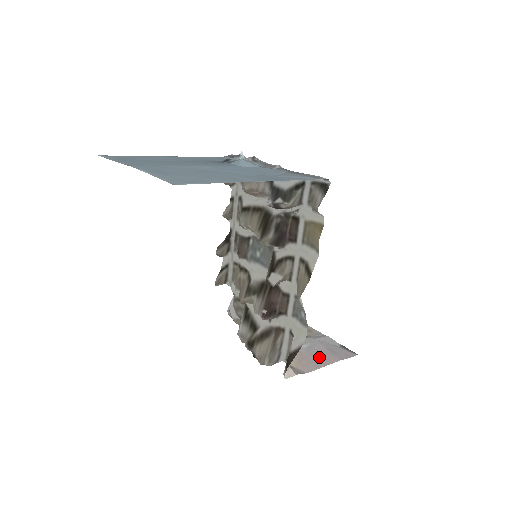
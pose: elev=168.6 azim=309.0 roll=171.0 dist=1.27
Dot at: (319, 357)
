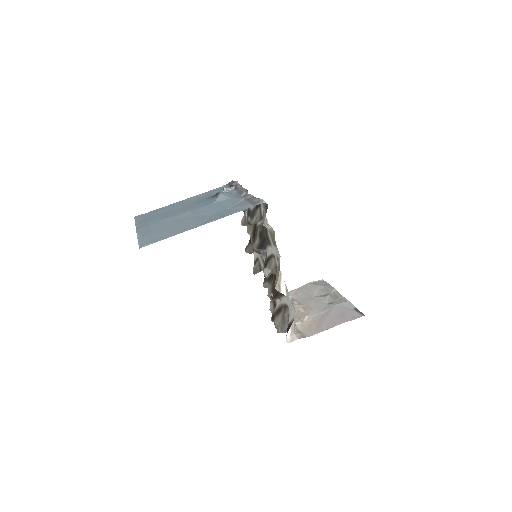
Dot at: (328, 322)
